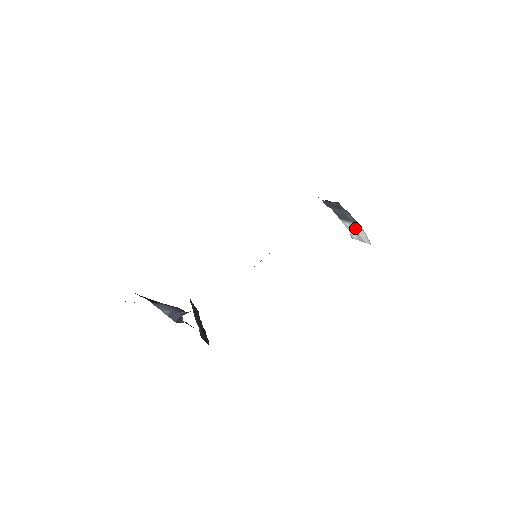
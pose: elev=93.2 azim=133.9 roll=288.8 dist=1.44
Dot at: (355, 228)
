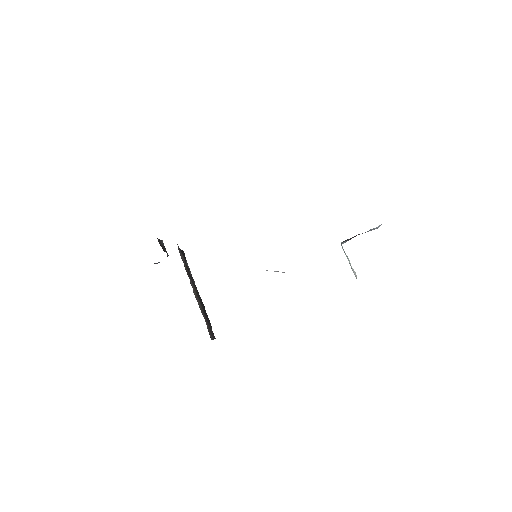
Dot at: occluded
